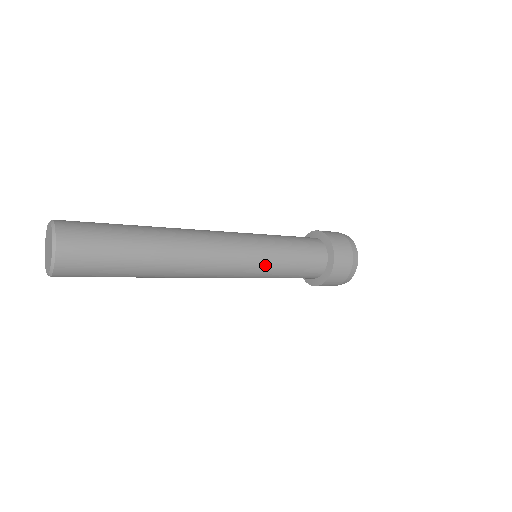
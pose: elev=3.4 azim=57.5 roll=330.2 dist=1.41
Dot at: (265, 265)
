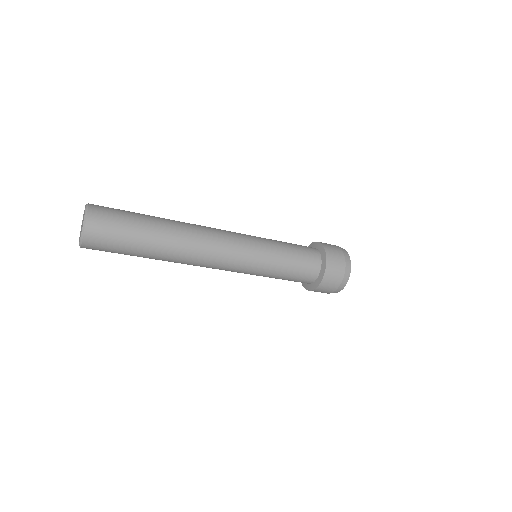
Dot at: (262, 257)
